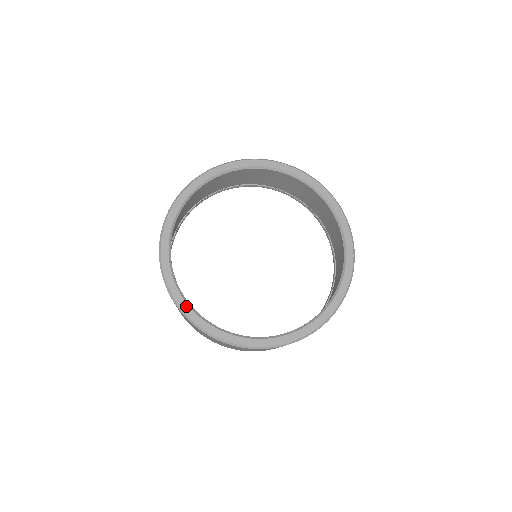
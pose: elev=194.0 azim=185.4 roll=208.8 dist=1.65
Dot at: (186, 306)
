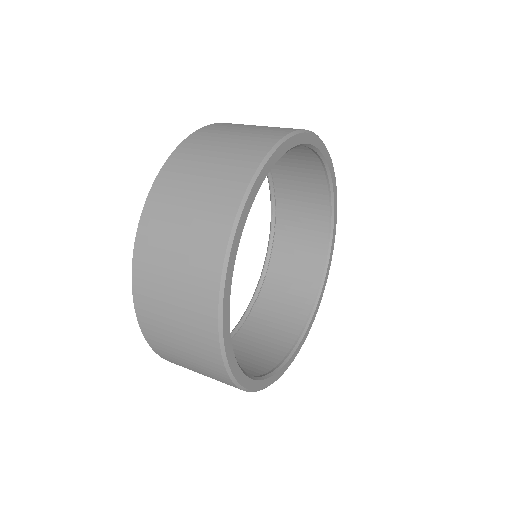
Dot at: (232, 356)
